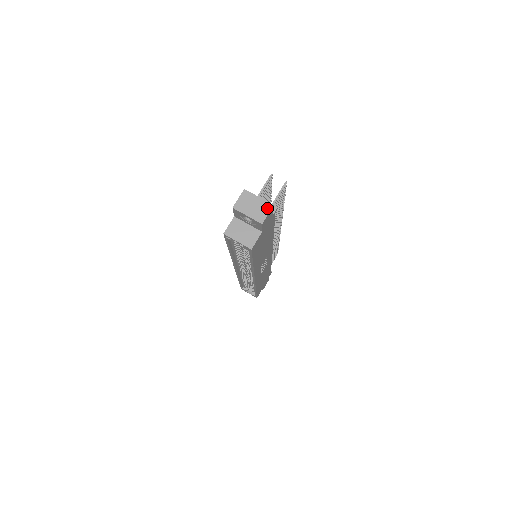
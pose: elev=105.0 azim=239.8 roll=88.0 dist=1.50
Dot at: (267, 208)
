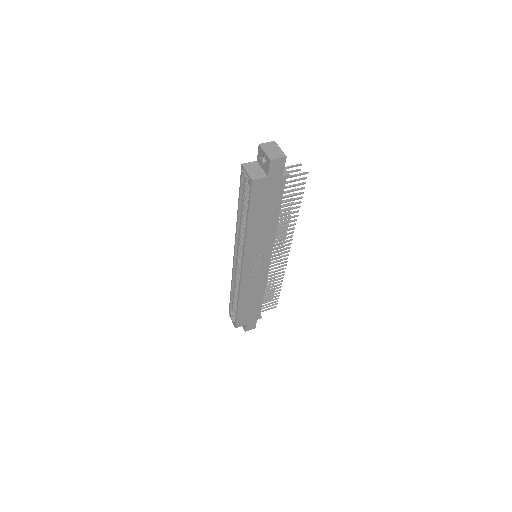
Dot at: (281, 155)
